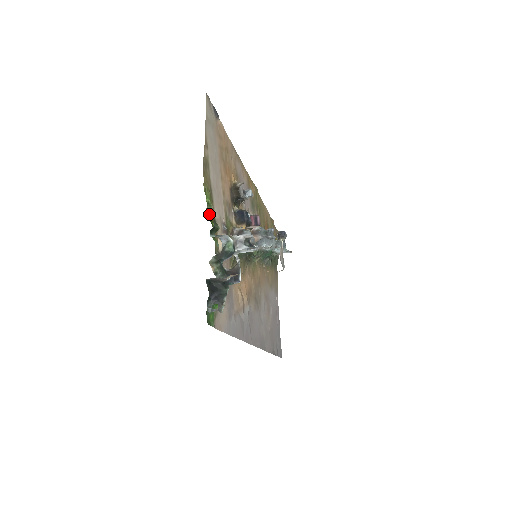
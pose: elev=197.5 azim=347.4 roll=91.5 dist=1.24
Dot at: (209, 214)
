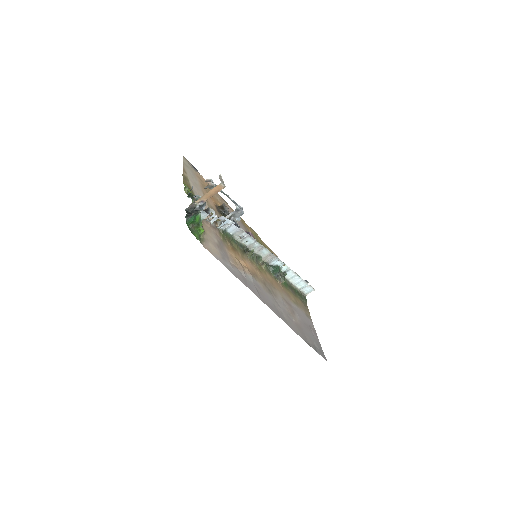
Dot at: occluded
